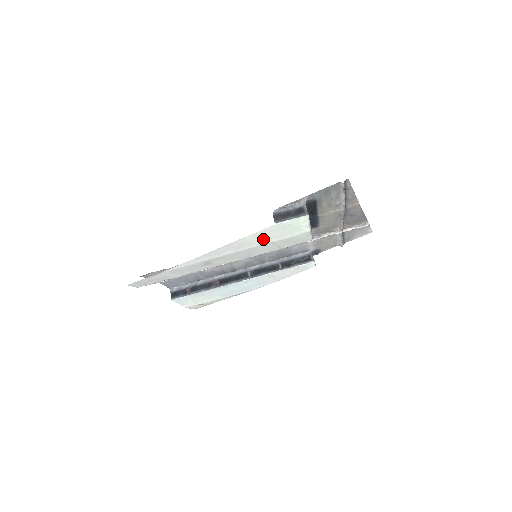
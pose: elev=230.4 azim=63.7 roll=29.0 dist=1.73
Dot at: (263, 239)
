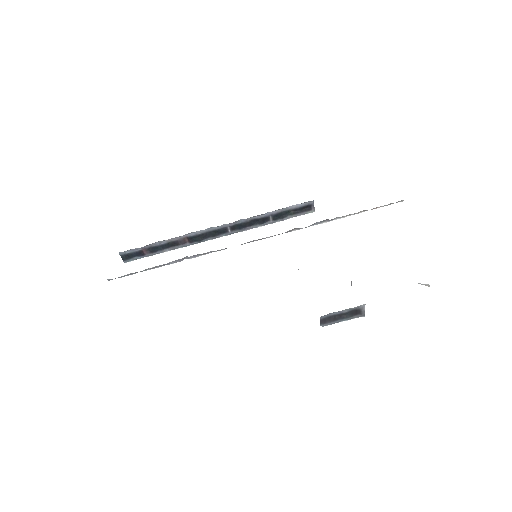
Dot at: occluded
